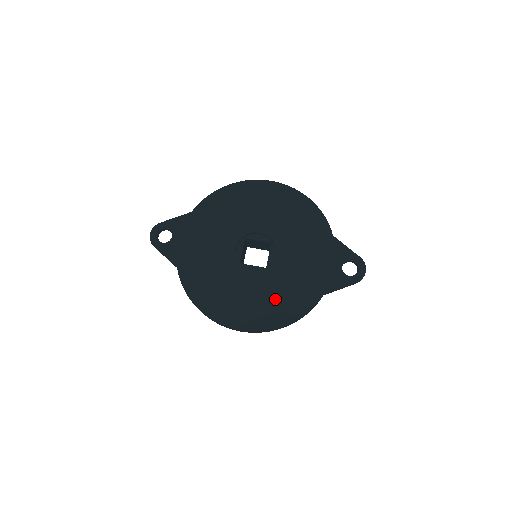
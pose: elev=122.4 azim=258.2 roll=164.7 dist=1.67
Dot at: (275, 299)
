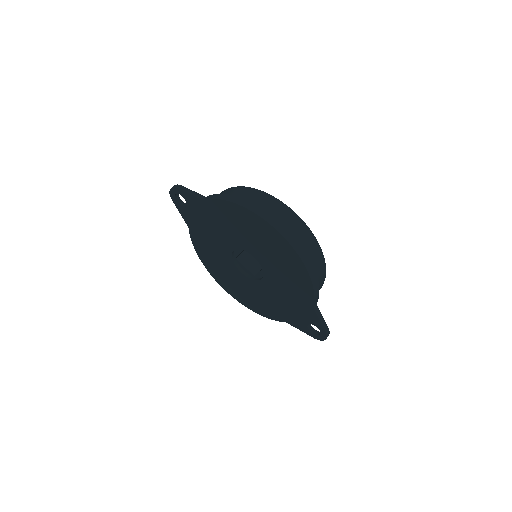
Dot at: (252, 297)
